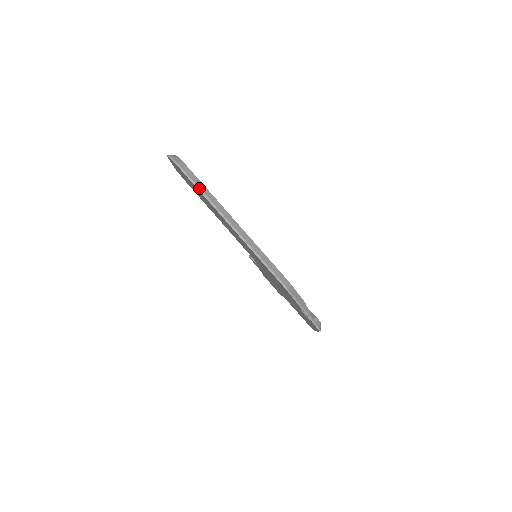
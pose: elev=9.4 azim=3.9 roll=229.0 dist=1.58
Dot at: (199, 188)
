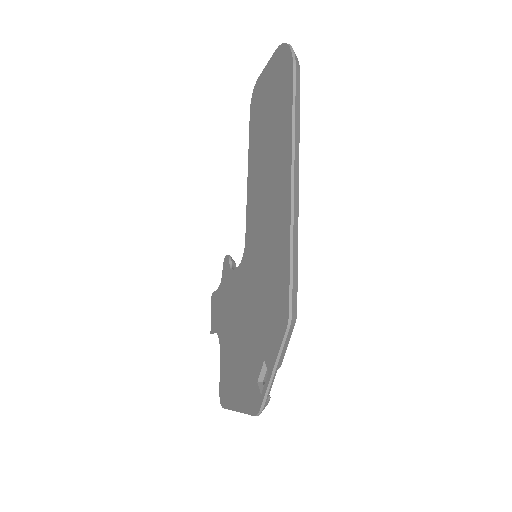
Dot at: (295, 104)
